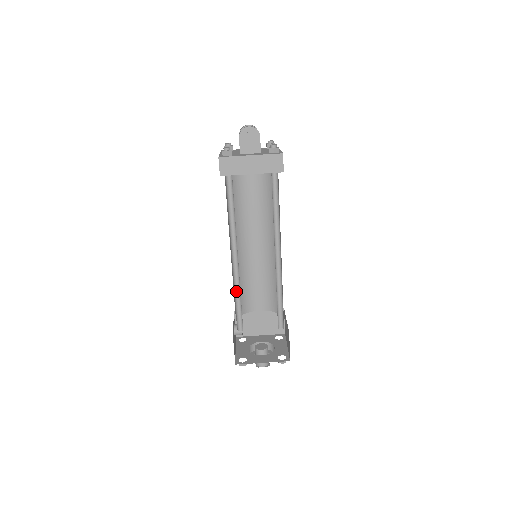
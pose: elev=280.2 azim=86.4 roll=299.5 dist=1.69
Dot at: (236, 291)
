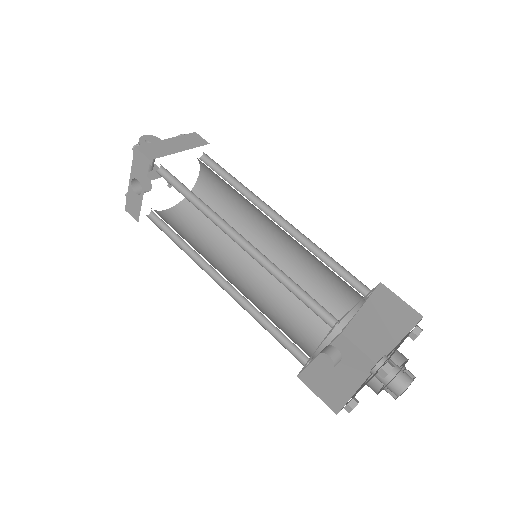
Dot at: occluded
